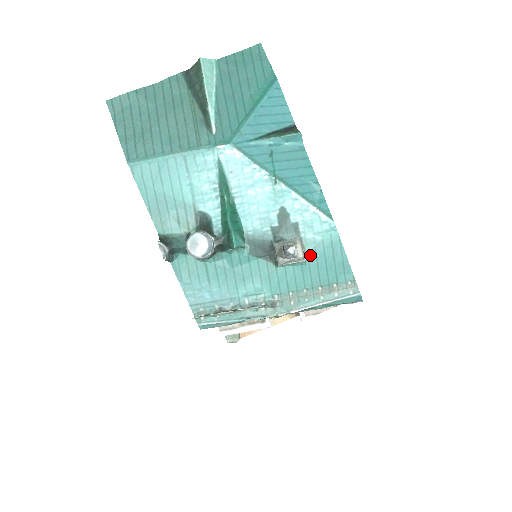
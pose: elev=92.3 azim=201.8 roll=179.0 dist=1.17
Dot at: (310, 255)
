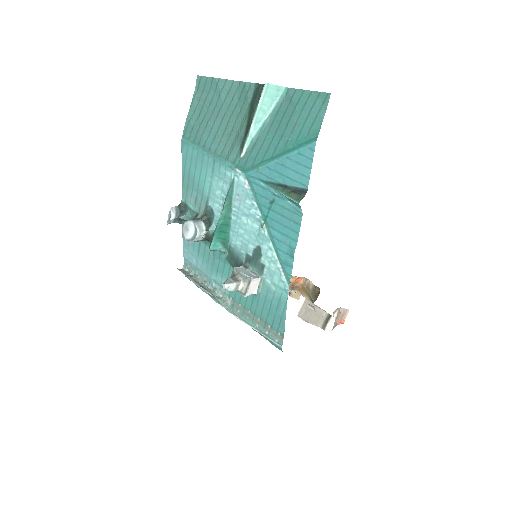
Dot at: (262, 293)
